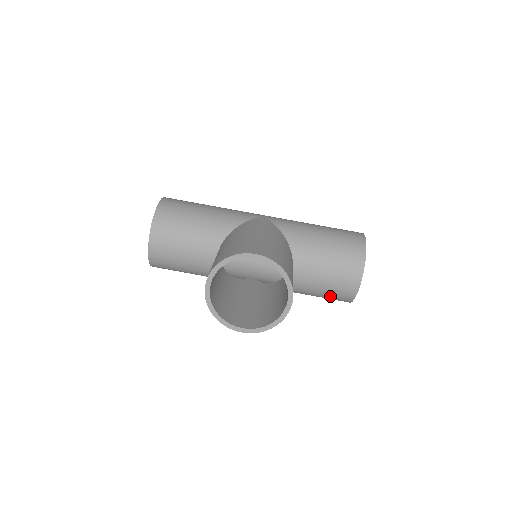
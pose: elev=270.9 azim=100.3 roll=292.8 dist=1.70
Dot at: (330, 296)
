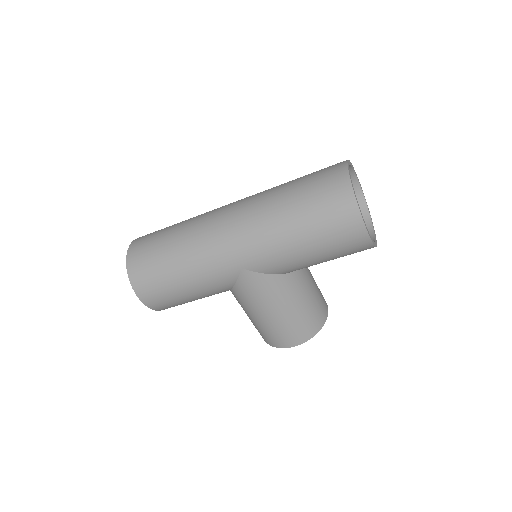
Dot at: occluded
